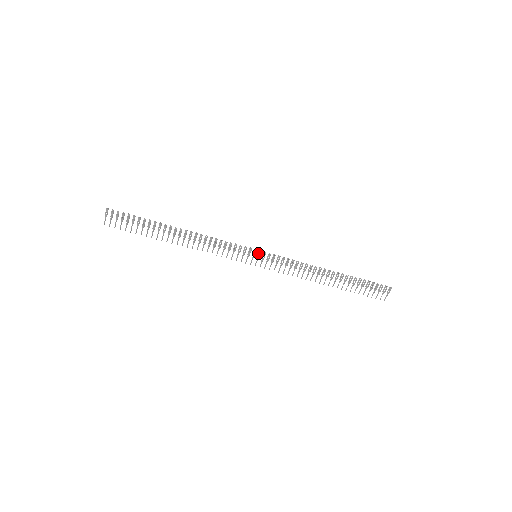
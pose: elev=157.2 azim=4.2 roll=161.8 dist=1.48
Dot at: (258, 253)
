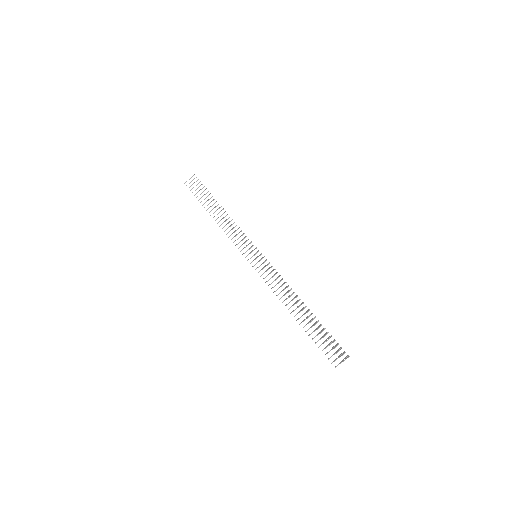
Dot at: (259, 255)
